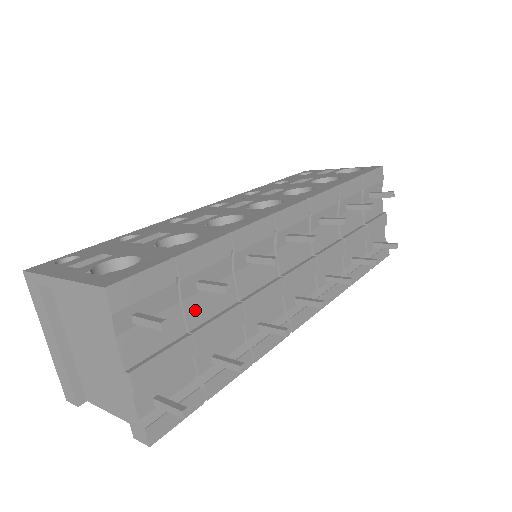
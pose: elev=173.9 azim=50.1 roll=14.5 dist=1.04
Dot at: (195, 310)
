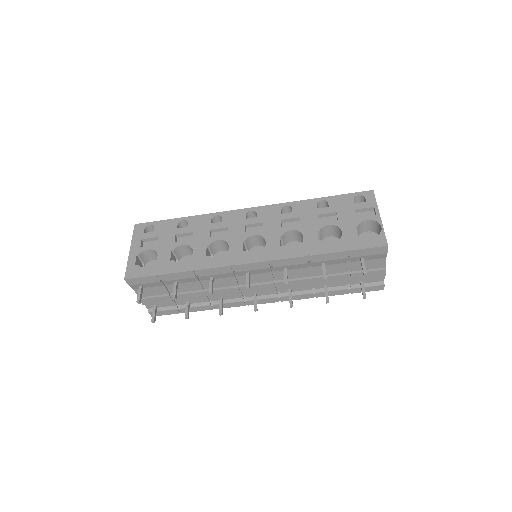
Dot at: occluded
